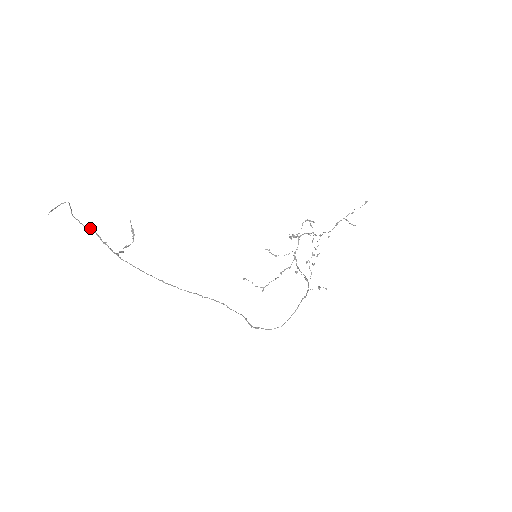
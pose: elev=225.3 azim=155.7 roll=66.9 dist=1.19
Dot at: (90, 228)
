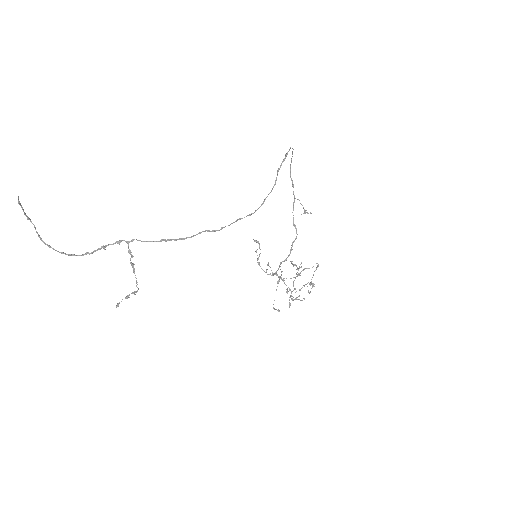
Dot at: (72, 255)
